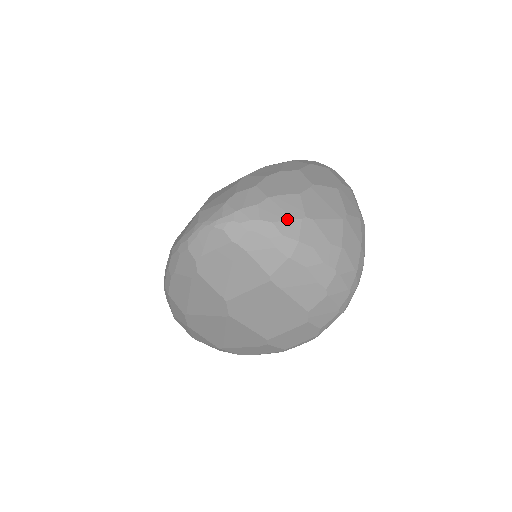
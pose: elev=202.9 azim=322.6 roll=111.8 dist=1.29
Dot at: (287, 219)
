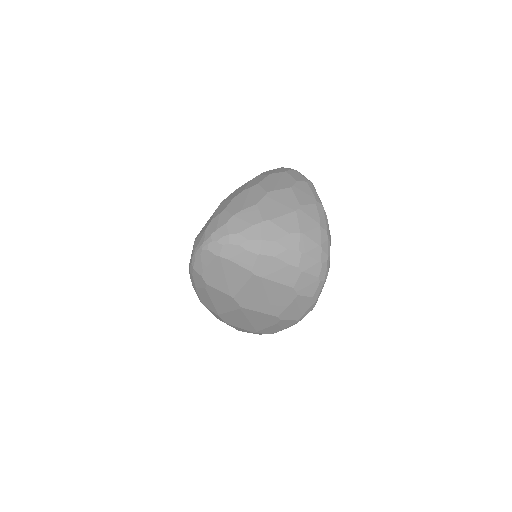
Dot at: (249, 227)
